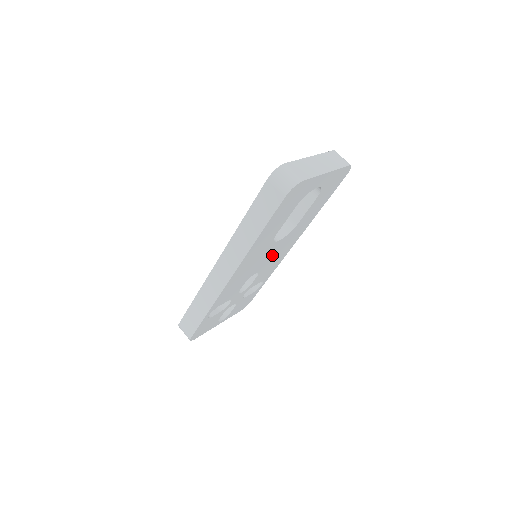
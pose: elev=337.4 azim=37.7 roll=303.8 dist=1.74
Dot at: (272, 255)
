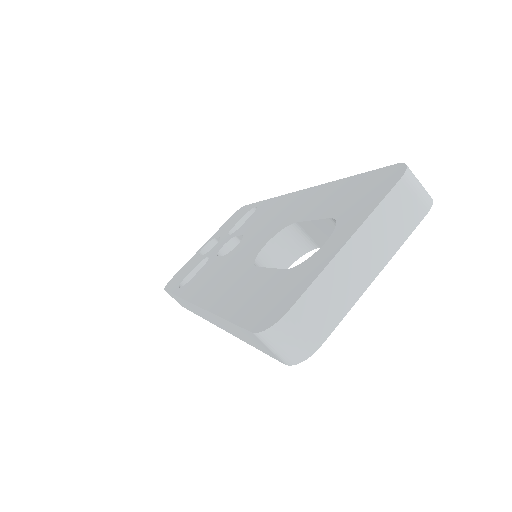
Dot at: occluded
